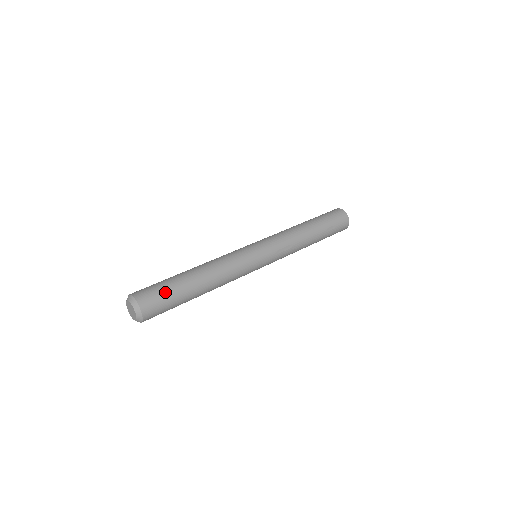
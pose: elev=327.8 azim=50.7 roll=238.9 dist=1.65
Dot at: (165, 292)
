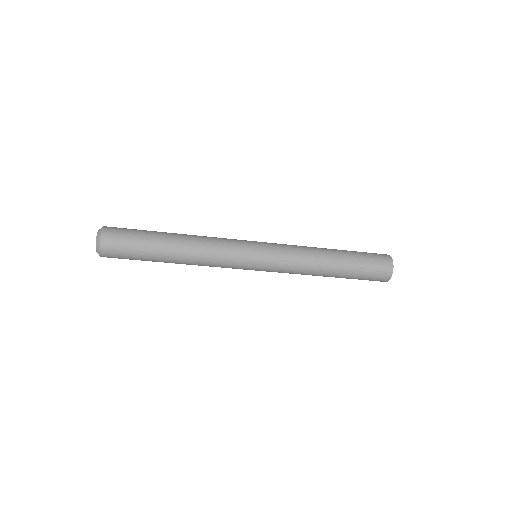
Dot at: (133, 238)
